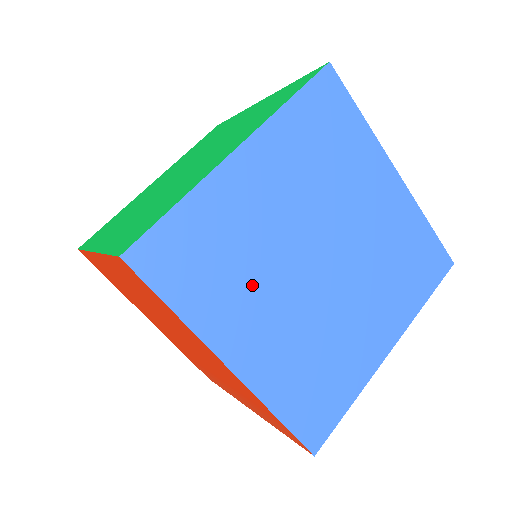
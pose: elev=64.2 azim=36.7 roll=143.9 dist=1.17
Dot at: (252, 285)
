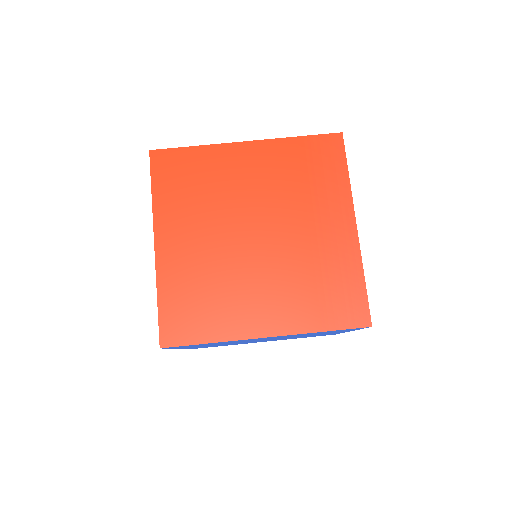
Dot at: occluded
